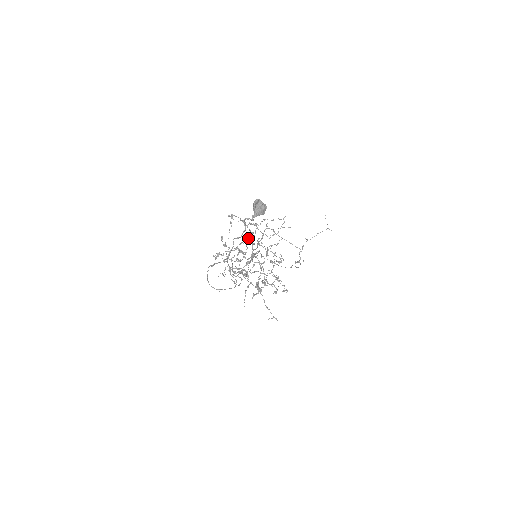
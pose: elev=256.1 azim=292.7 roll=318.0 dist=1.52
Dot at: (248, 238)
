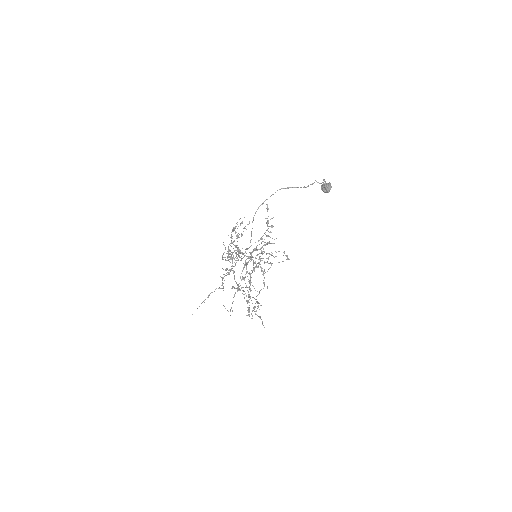
Dot at: occluded
